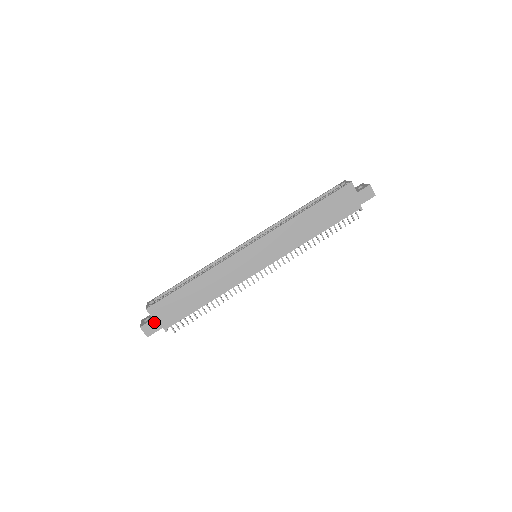
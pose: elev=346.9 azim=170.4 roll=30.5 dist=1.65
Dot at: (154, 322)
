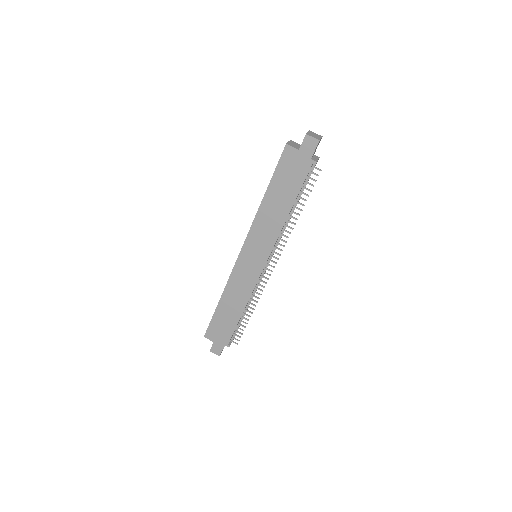
Dot at: (216, 344)
